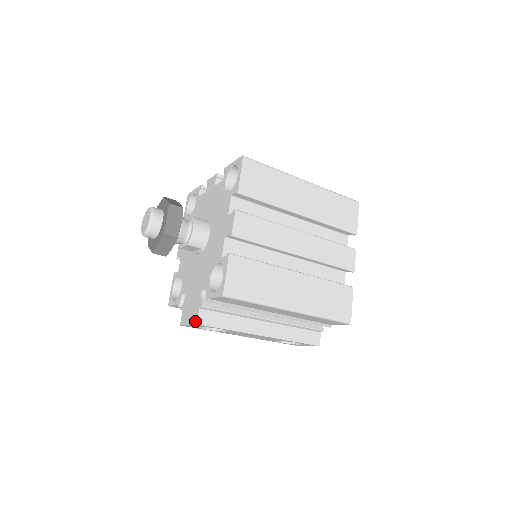
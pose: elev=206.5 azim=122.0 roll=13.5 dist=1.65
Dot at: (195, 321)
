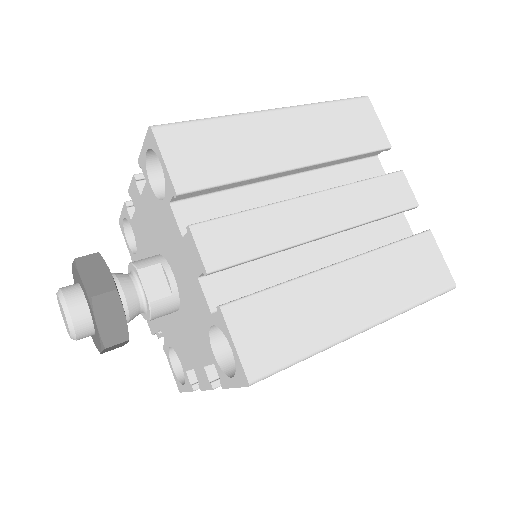
Dot at: (150, 330)
